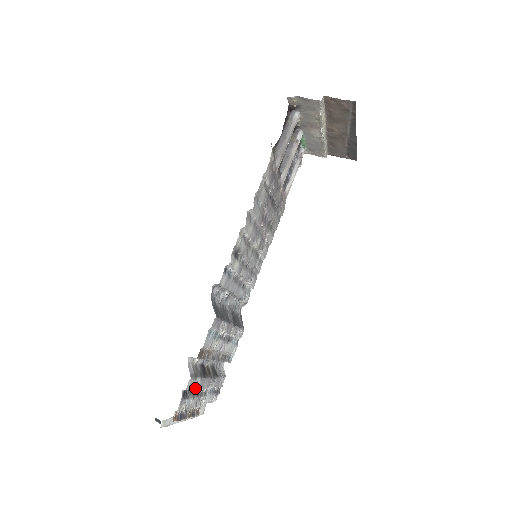
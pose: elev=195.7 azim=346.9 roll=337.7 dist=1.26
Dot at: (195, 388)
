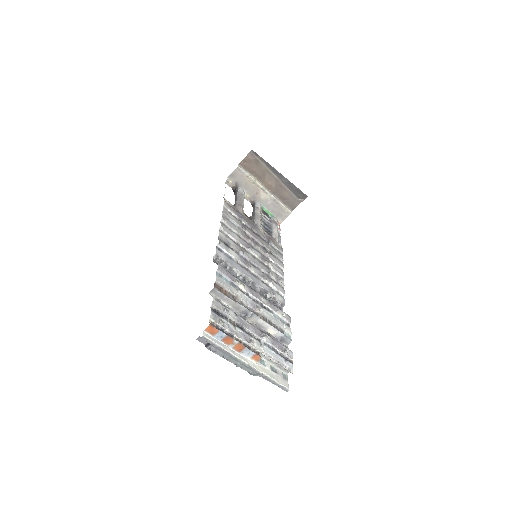
Dot at: (226, 311)
